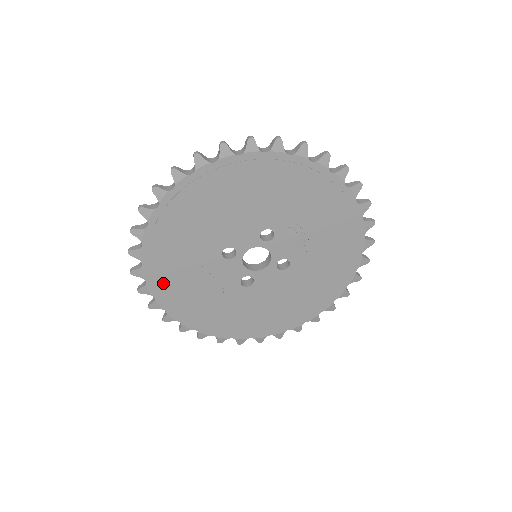
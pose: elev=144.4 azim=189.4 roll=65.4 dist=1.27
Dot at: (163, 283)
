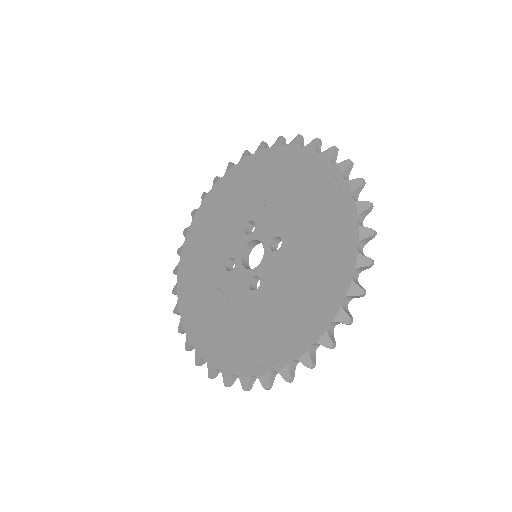
Dot at: (196, 326)
